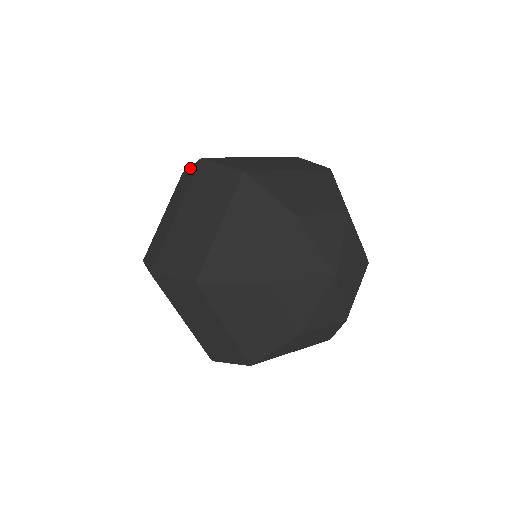
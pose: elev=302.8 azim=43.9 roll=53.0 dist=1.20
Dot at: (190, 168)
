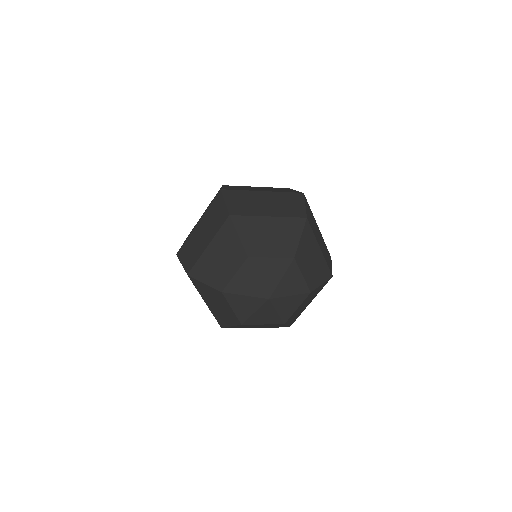
Dot at: occluded
